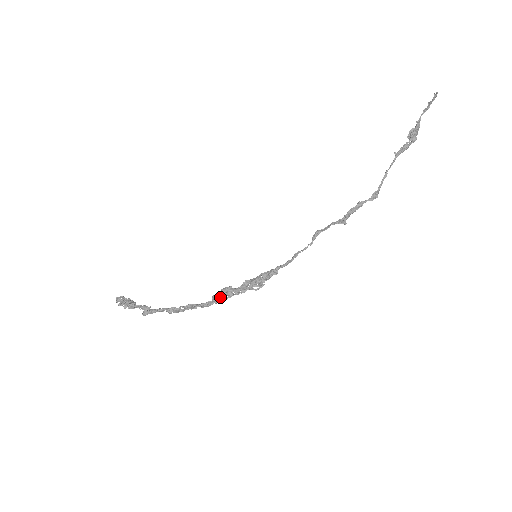
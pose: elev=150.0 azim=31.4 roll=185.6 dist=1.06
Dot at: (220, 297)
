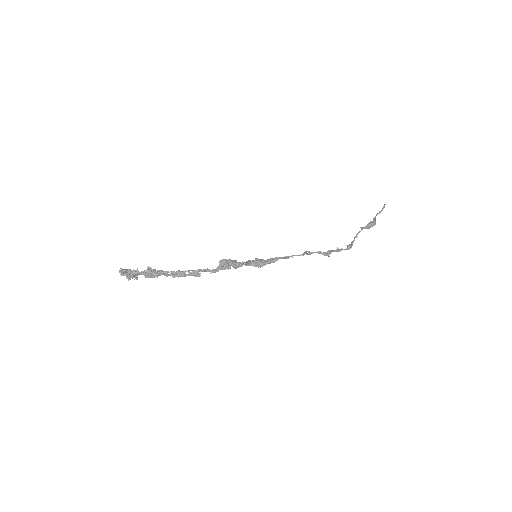
Dot at: (227, 261)
